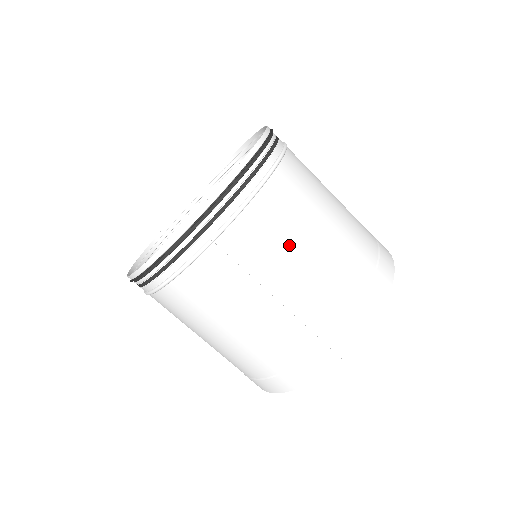
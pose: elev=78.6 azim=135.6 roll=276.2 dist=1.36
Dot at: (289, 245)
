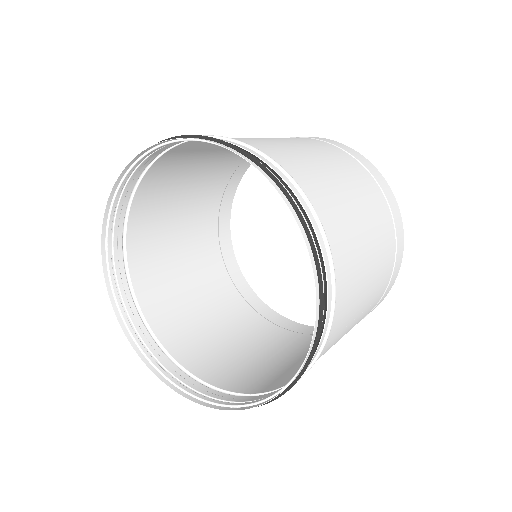
Dot at: (361, 278)
